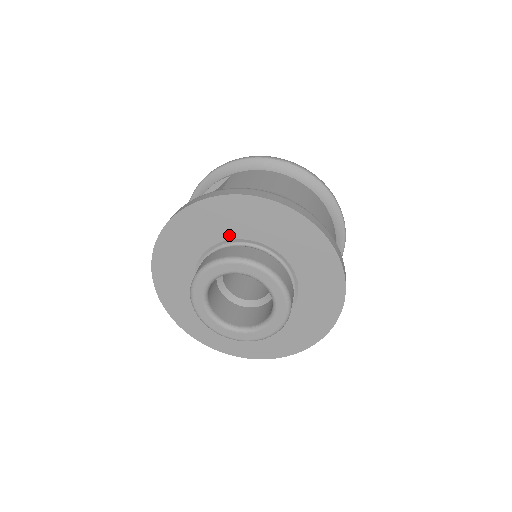
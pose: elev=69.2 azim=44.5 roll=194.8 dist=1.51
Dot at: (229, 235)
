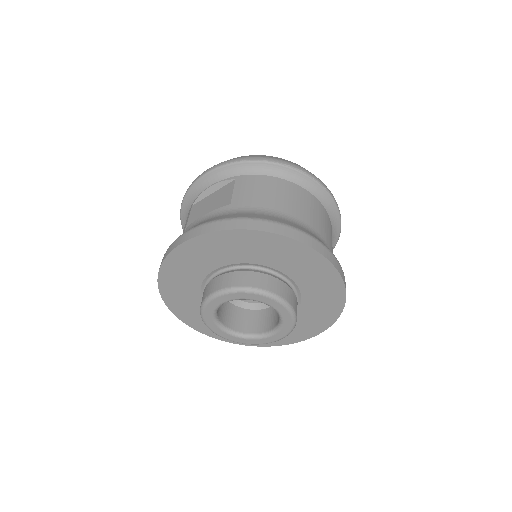
Dot at: (241, 260)
